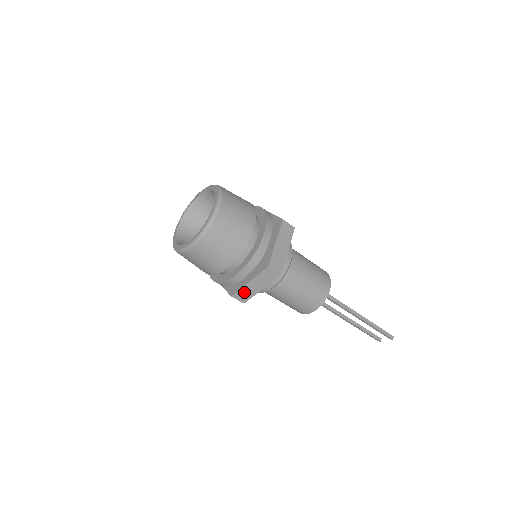
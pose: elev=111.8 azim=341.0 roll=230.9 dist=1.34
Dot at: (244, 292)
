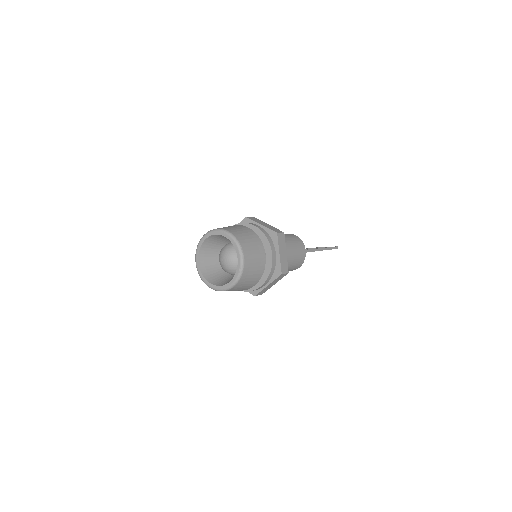
Dot at: (263, 291)
